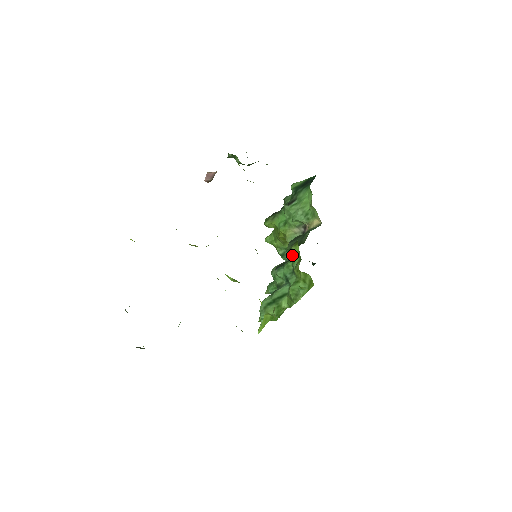
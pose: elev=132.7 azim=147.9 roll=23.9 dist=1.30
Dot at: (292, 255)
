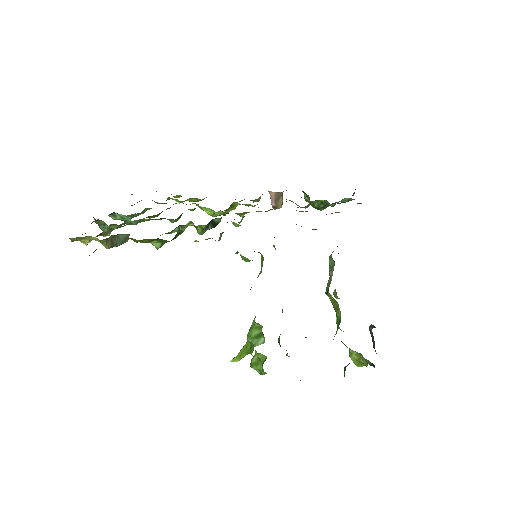
Dot at: occluded
